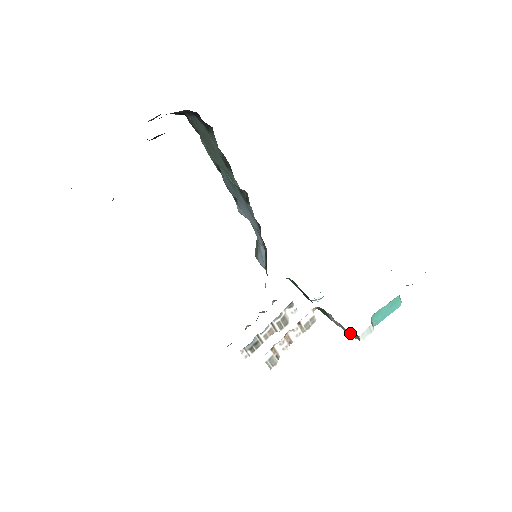
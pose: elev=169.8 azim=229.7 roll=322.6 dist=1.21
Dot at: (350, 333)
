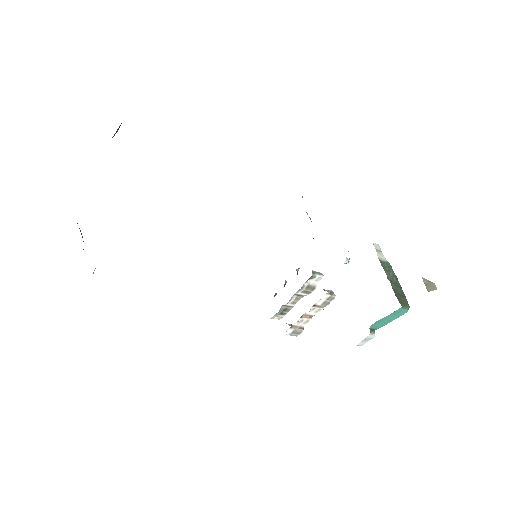
Dot at: occluded
